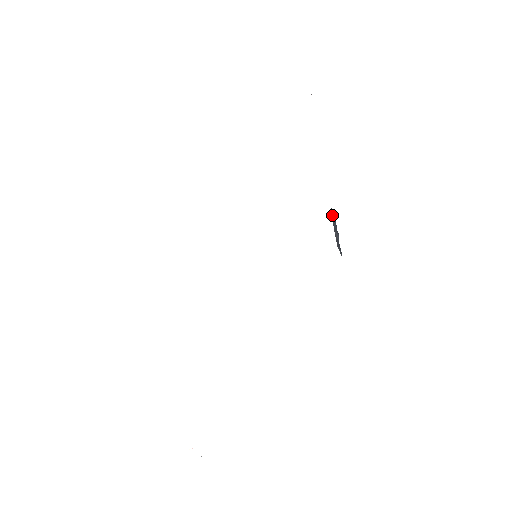
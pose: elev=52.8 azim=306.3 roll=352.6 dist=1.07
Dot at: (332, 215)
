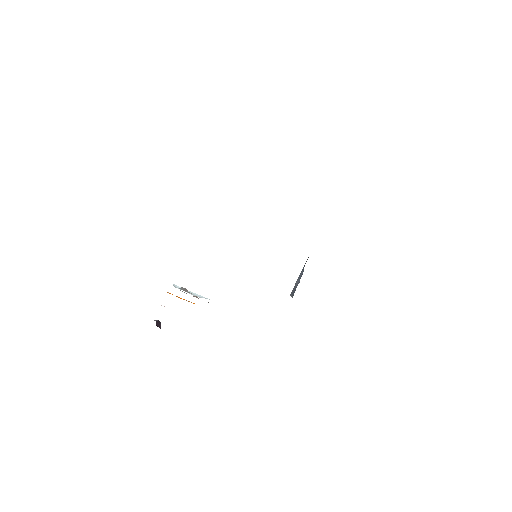
Dot at: (302, 270)
